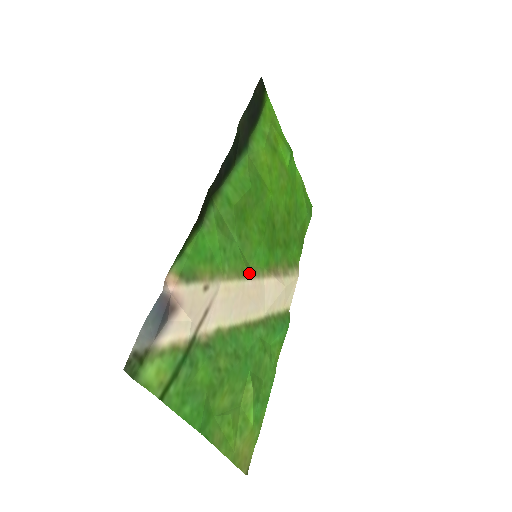
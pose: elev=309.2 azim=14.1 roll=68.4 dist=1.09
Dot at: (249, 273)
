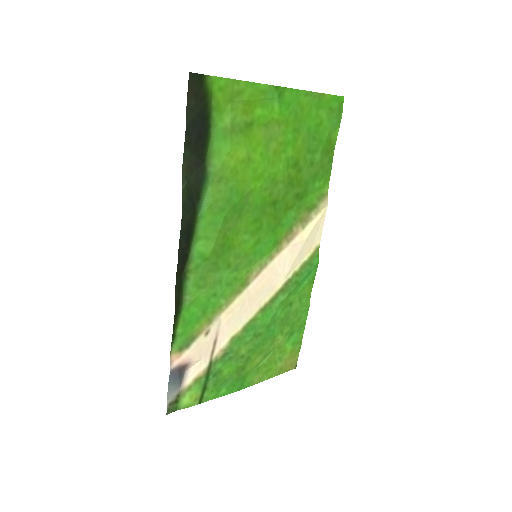
Dot at: (252, 275)
